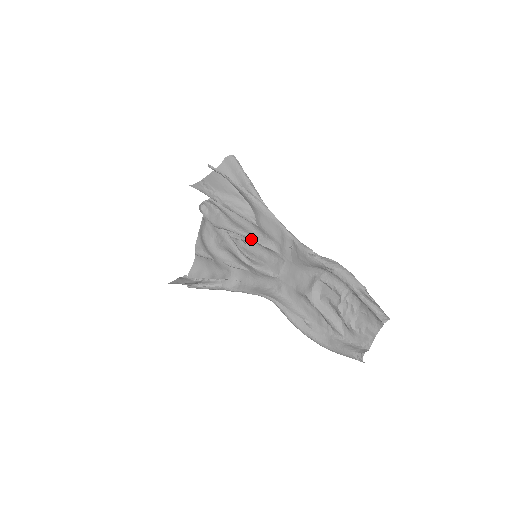
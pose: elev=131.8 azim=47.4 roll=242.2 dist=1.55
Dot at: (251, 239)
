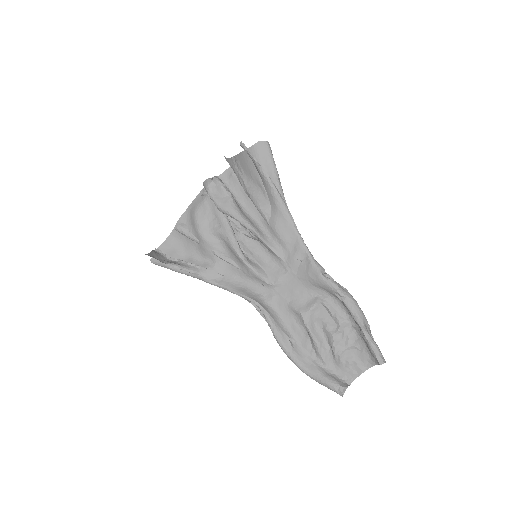
Dot at: (259, 237)
